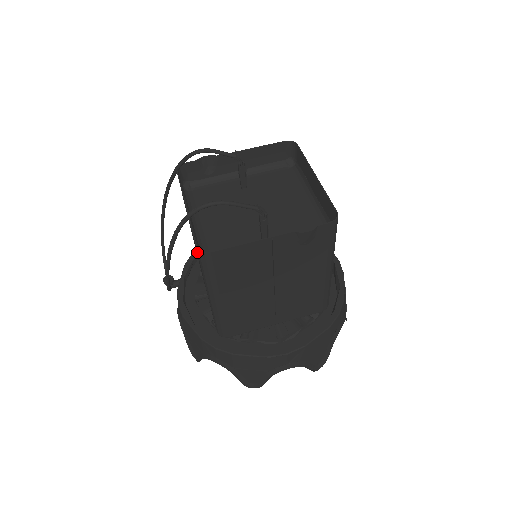
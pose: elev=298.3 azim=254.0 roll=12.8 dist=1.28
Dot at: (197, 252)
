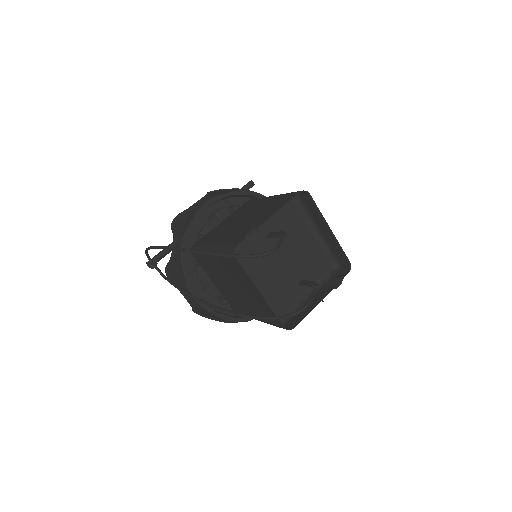
Dot at: (281, 327)
